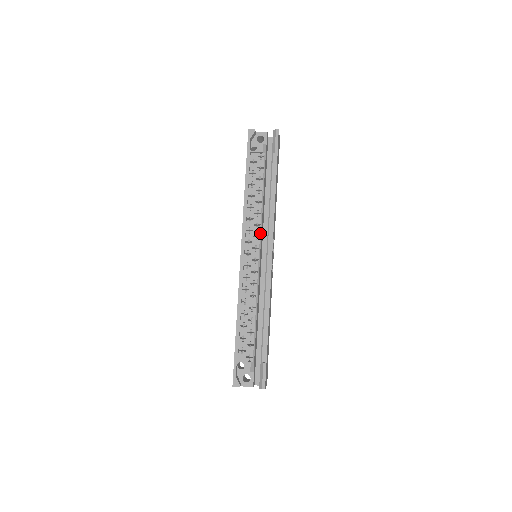
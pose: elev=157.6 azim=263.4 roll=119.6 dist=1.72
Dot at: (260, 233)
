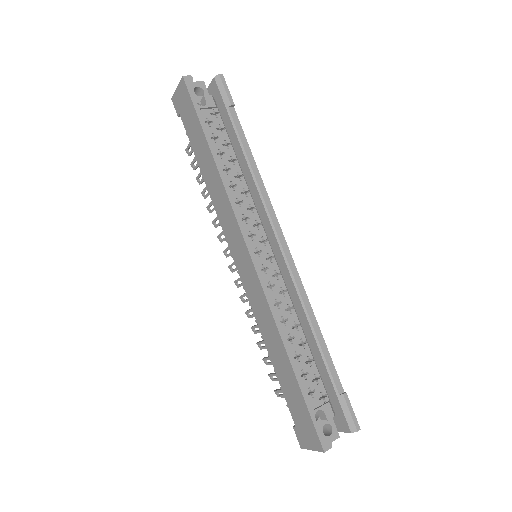
Dot at: (259, 219)
